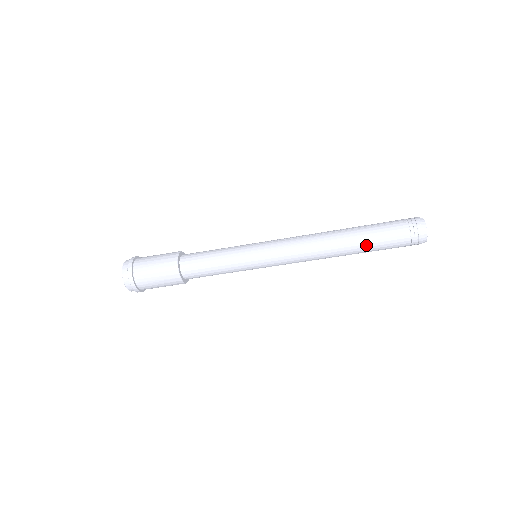
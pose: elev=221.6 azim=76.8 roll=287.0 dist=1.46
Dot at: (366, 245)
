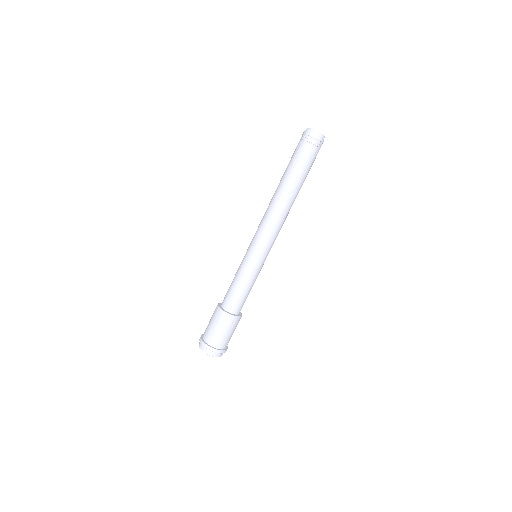
Dot at: (294, 176)
